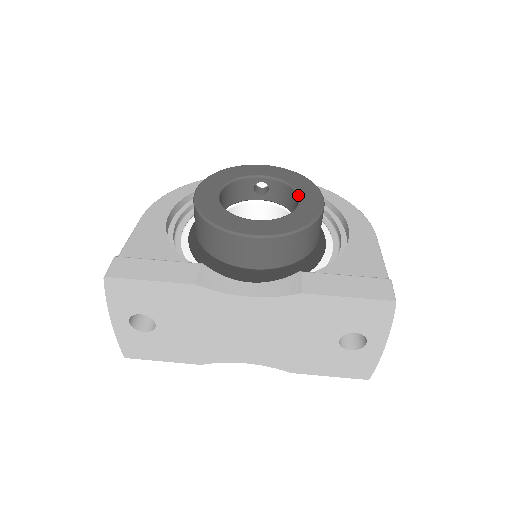
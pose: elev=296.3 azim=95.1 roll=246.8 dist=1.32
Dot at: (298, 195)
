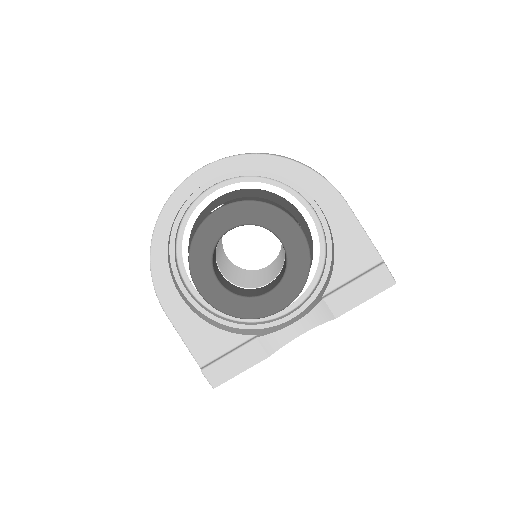
Dot at: occluded
